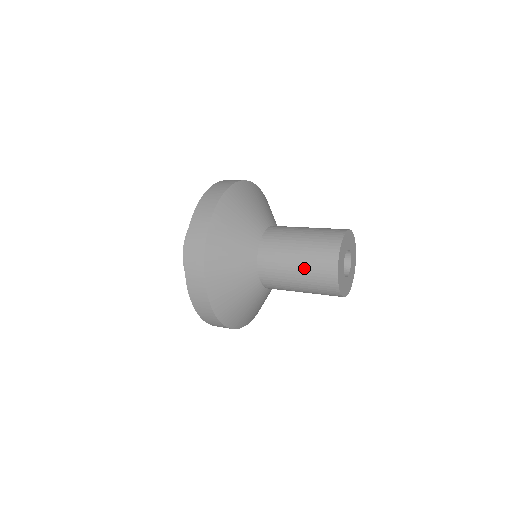
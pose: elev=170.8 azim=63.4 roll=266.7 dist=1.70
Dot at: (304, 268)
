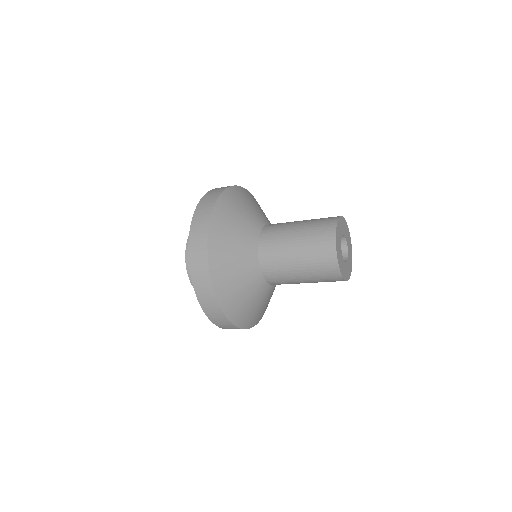
Dot at: (303, 249)
